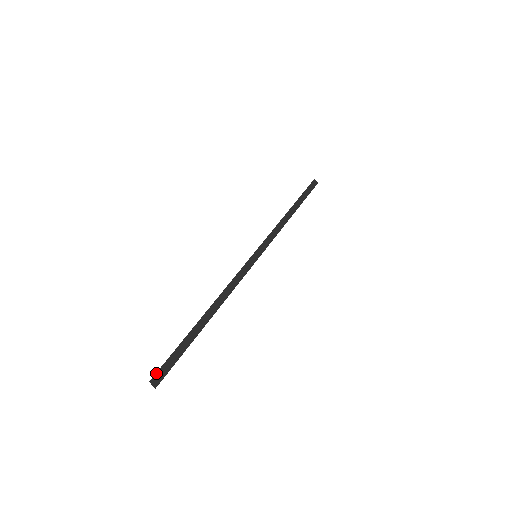
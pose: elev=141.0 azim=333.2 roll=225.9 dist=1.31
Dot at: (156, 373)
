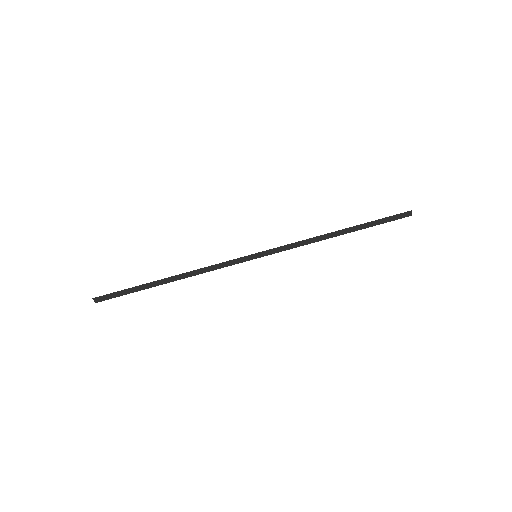
Dot at: (101, 296)
